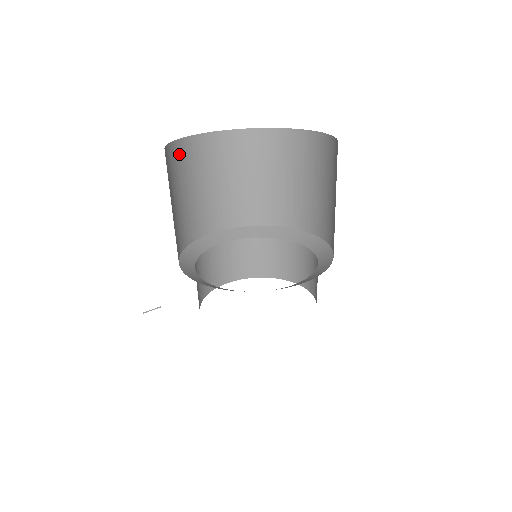
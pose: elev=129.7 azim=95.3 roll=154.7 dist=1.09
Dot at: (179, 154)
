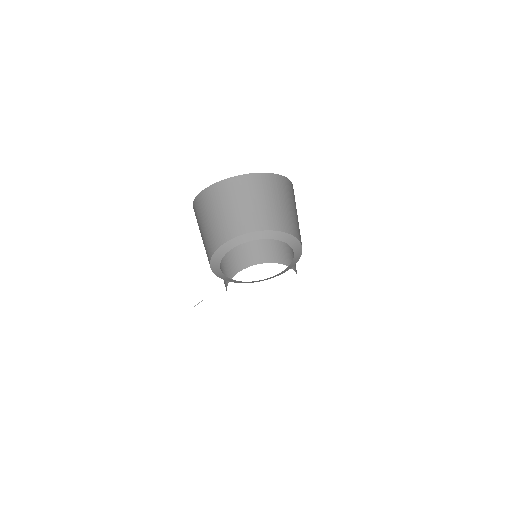
Dot at: (197, 207)
